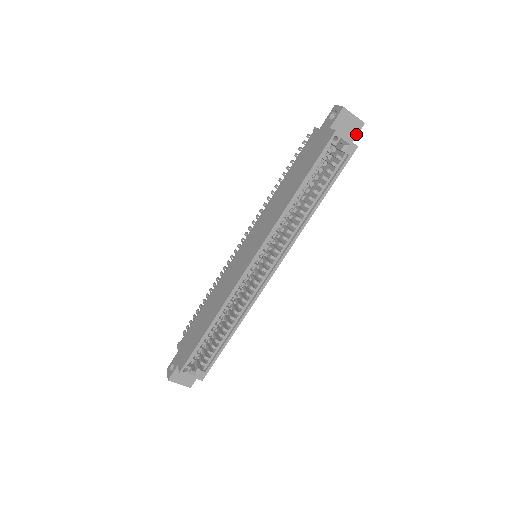
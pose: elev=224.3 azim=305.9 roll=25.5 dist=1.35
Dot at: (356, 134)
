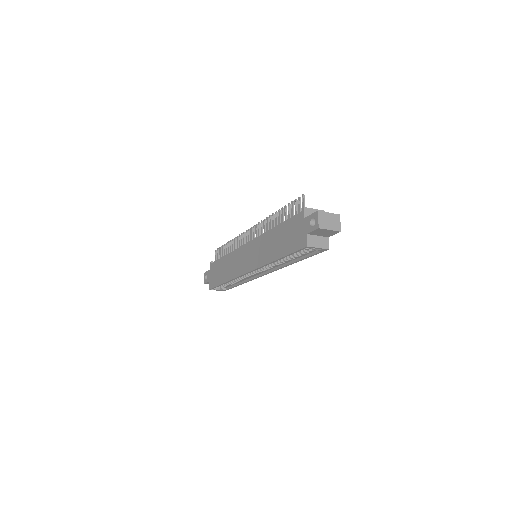
Dot at: (332, 235)
